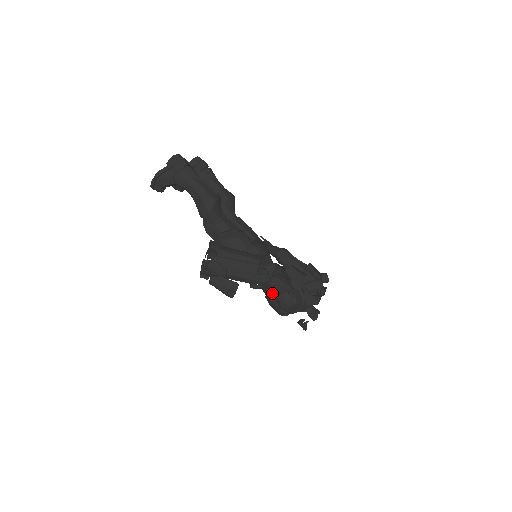
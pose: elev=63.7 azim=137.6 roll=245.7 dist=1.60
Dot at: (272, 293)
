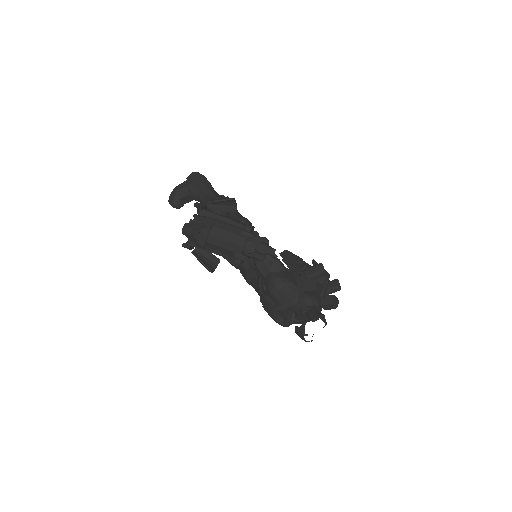
Dot at: occluded
